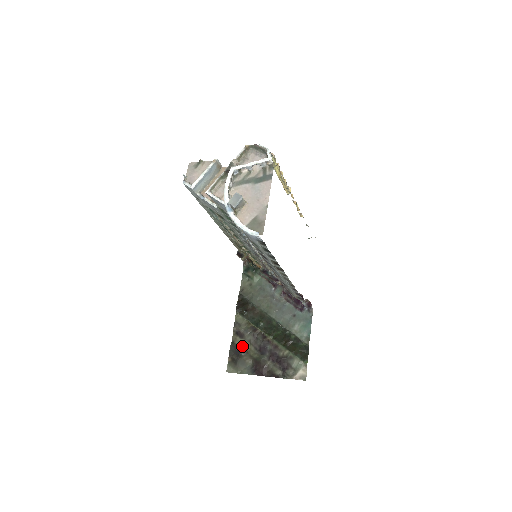
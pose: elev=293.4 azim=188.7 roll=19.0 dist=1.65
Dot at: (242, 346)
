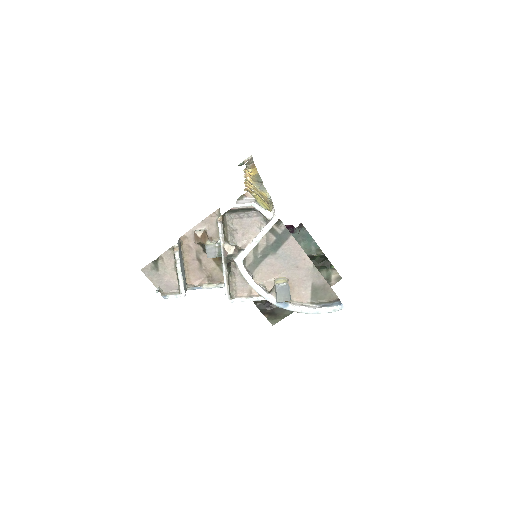
Dot at: occluded
